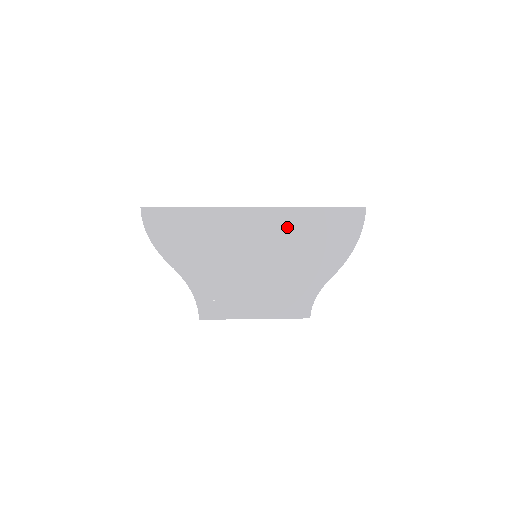
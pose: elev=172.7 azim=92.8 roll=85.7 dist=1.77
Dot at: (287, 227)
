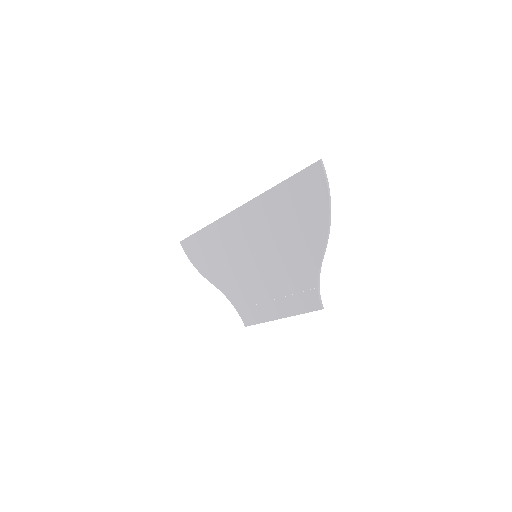
Dot at: (265, 217)
